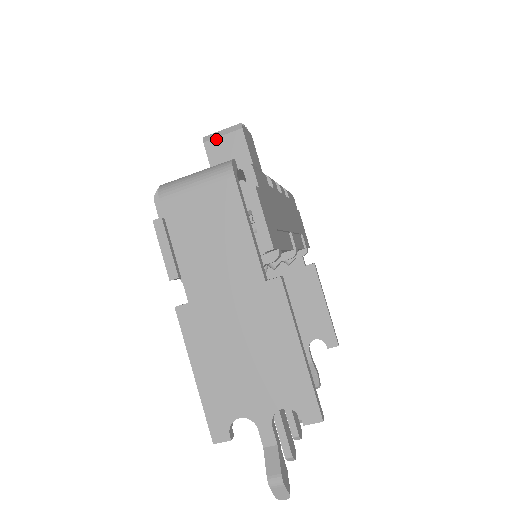
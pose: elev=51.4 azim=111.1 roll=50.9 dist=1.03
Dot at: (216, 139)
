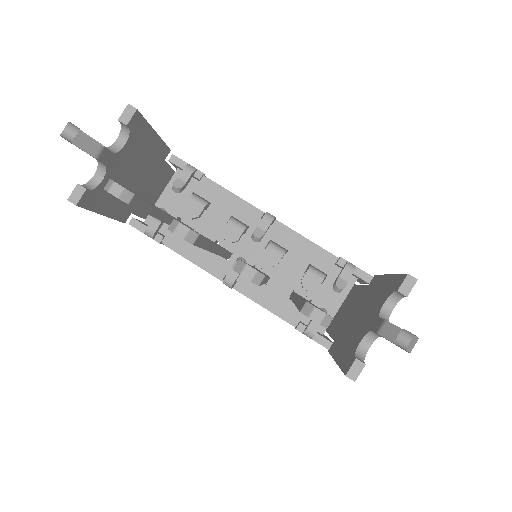
Dot at: occluded
